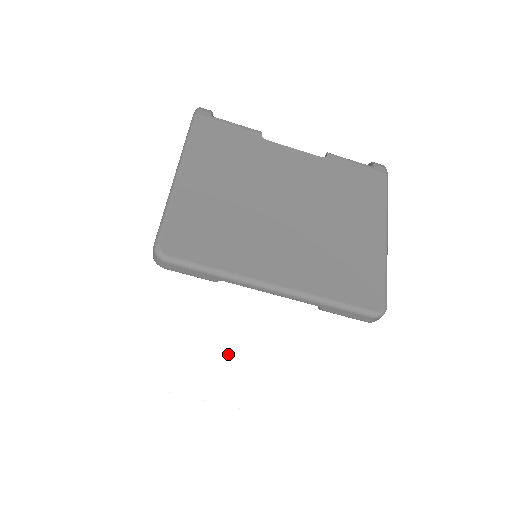
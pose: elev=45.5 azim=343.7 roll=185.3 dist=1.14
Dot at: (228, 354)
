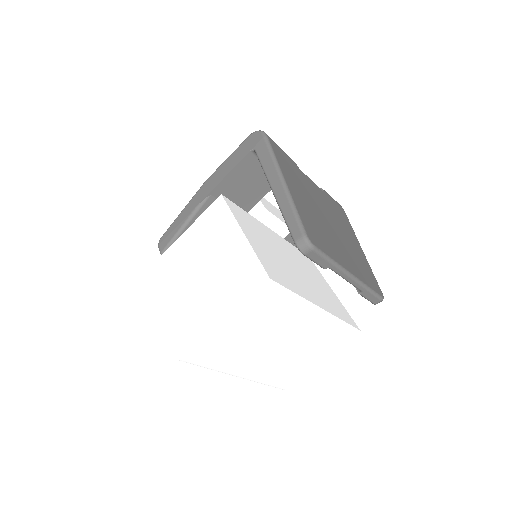
Dot at: (289, 328)
